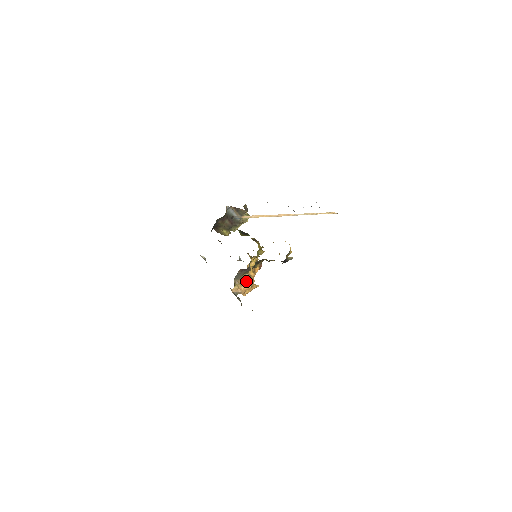
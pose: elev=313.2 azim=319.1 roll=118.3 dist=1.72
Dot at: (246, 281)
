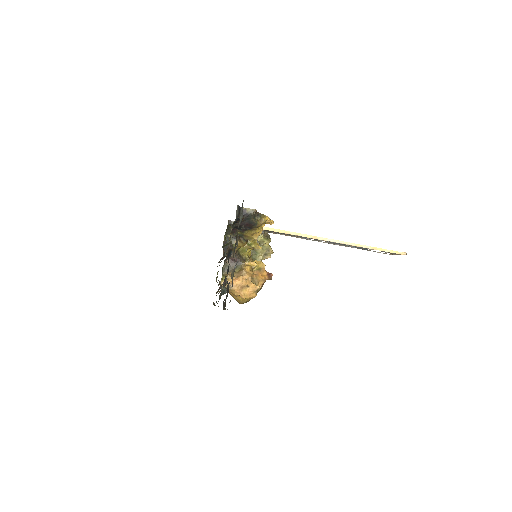
Dot at: (239, 275)
